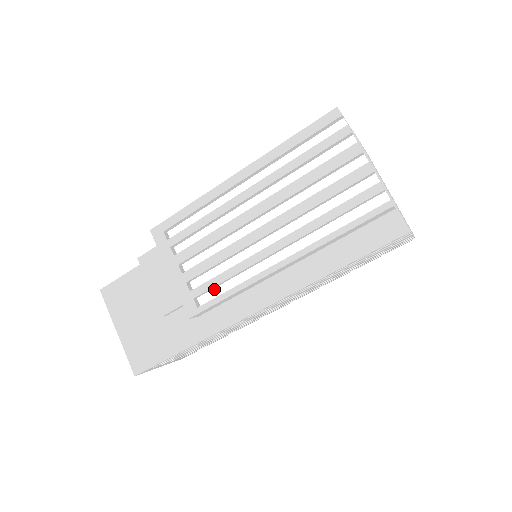
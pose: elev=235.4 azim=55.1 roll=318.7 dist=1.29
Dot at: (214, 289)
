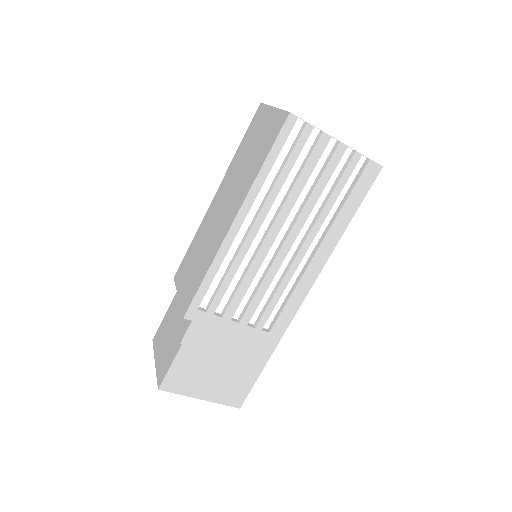
Dot at: (270, 311)
